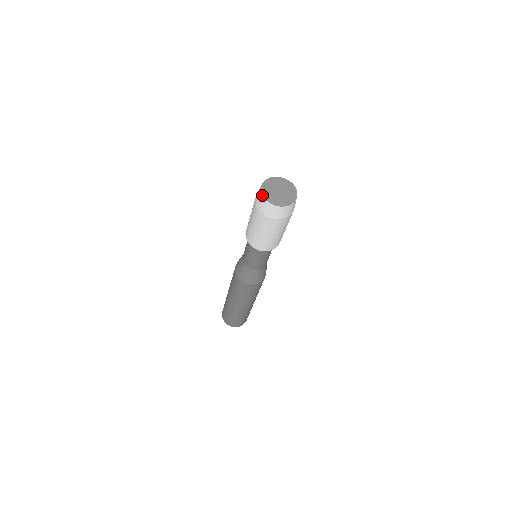
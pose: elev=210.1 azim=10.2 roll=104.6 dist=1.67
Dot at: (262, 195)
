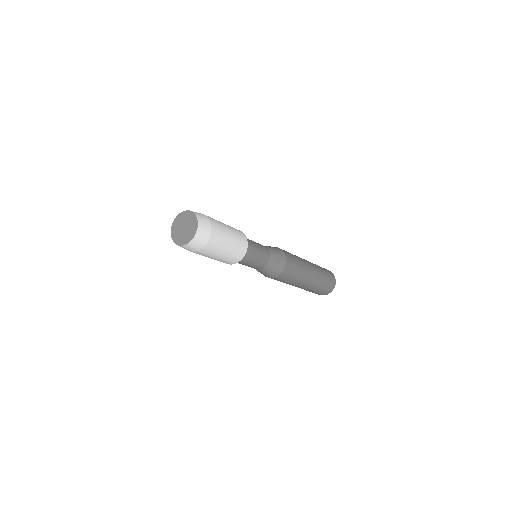
Dot at: occluded
